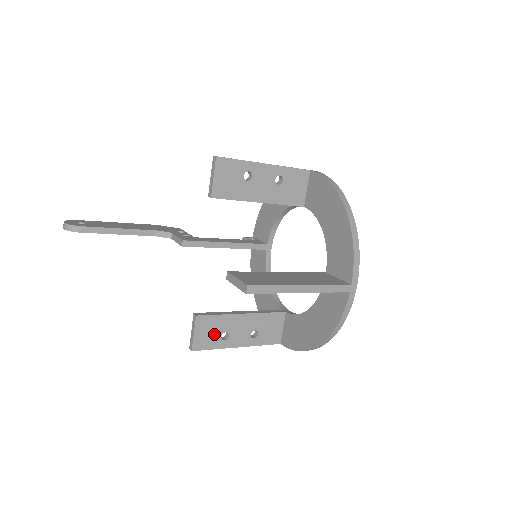
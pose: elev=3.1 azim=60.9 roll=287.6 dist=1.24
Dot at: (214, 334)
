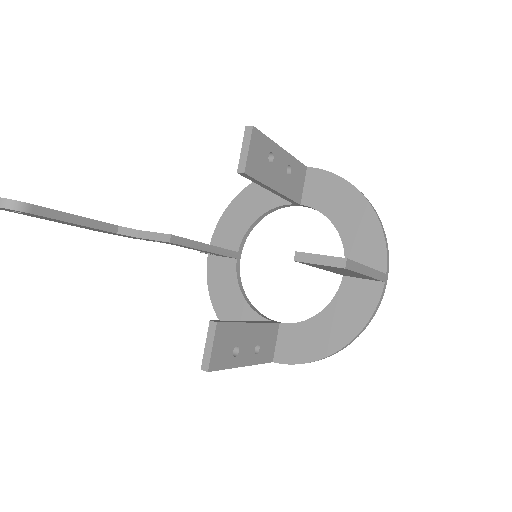
Dot at: (228, 348)
